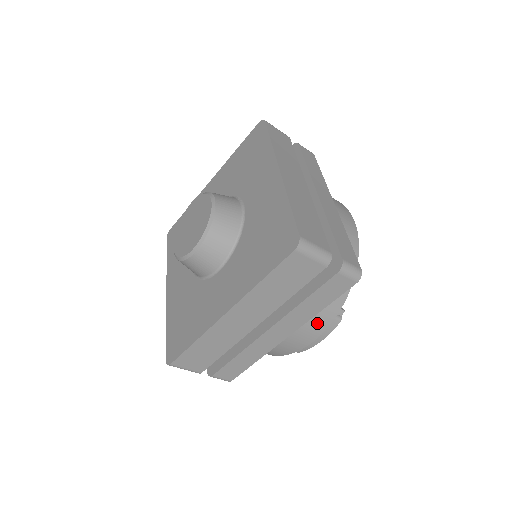
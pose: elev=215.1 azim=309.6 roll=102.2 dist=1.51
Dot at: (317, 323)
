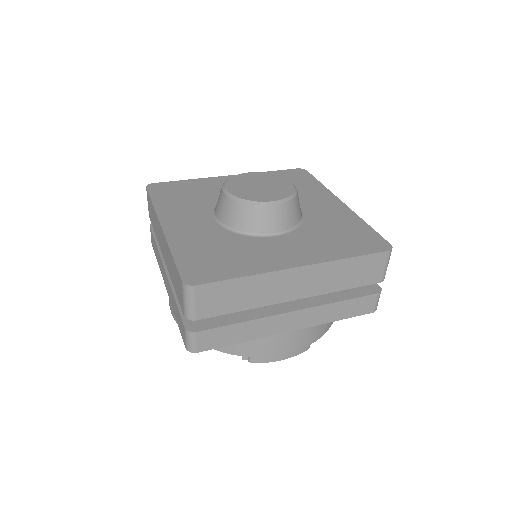
Dot at: (309, 335)
